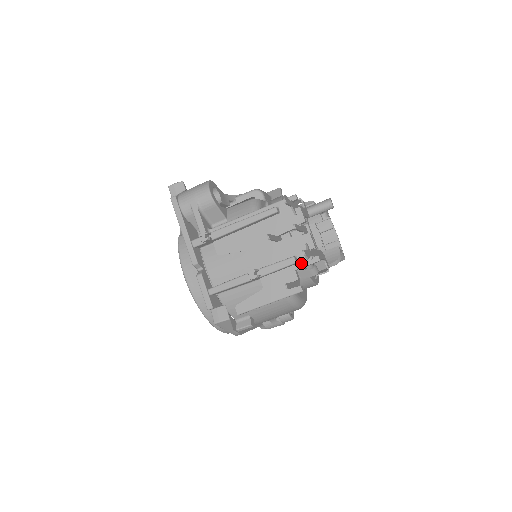
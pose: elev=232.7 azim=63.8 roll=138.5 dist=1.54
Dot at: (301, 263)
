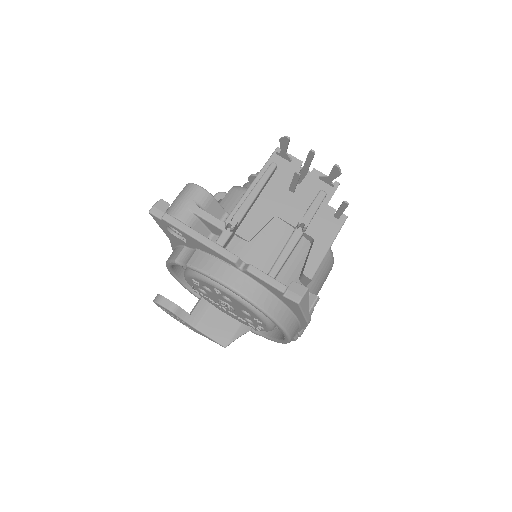
Dot at: (327, 195)
